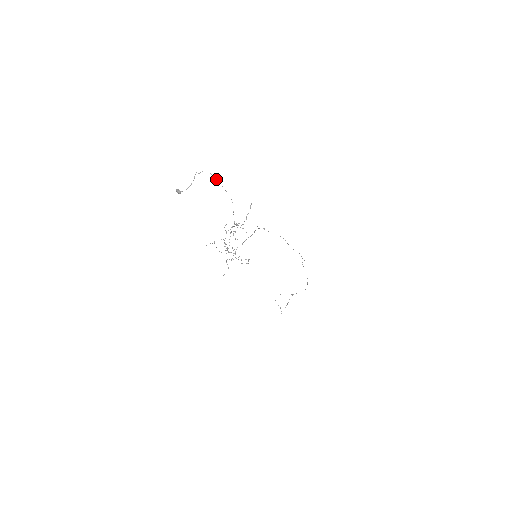
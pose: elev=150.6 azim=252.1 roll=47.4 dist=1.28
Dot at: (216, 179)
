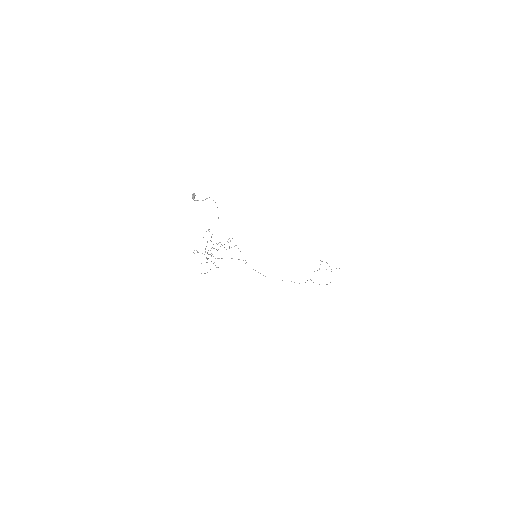
Dot at: occluded
